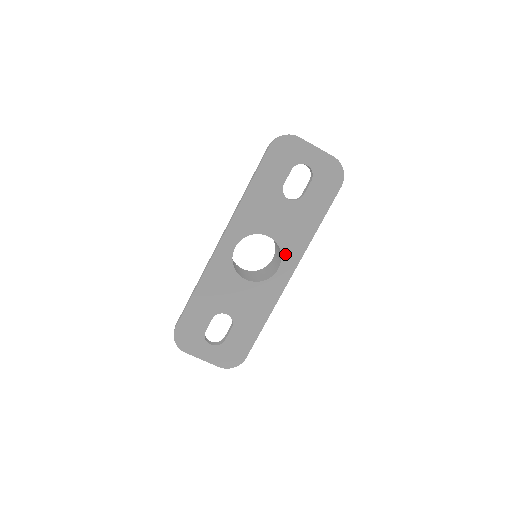
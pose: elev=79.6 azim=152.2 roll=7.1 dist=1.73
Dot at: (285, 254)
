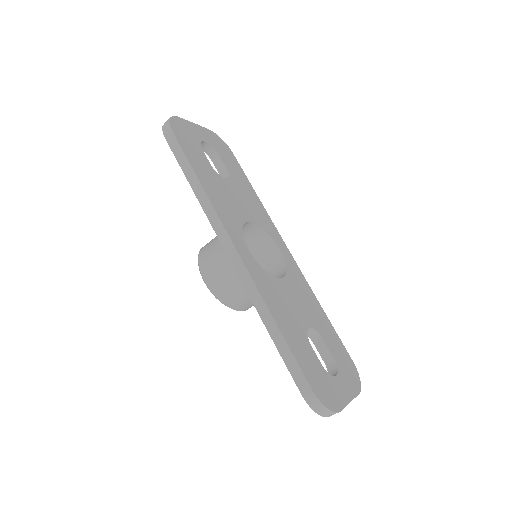
Dot at: (269, 232)
